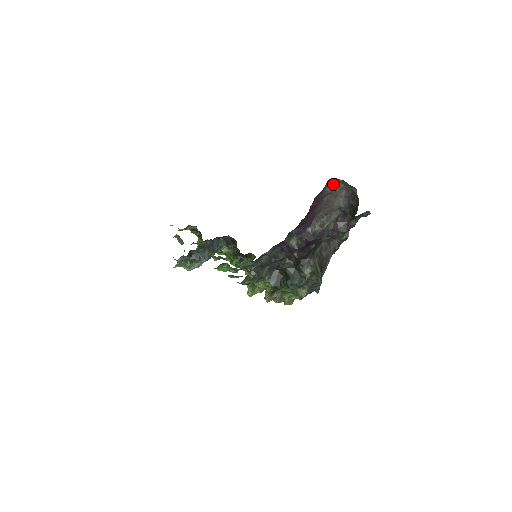
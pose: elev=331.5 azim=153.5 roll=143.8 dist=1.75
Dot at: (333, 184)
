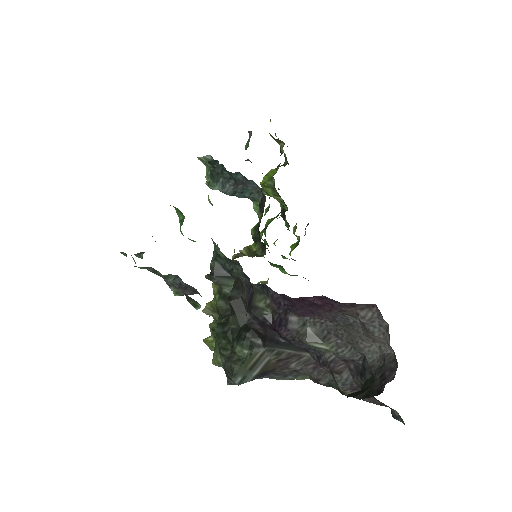
Dot at: (378, 319)
